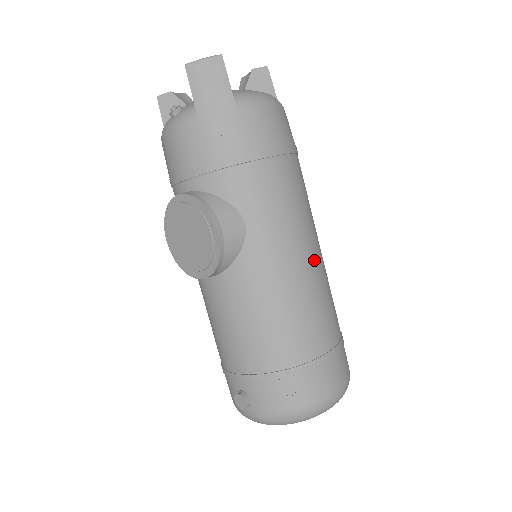
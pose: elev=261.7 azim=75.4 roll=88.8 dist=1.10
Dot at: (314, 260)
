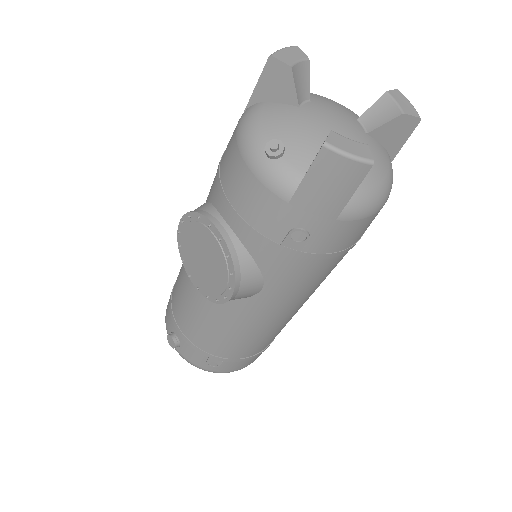
Dot at: occluded
